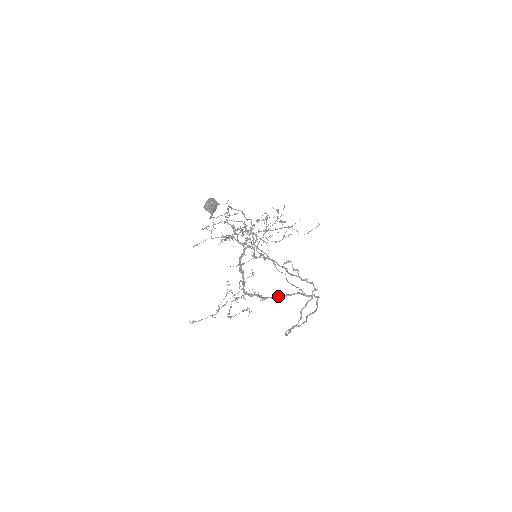
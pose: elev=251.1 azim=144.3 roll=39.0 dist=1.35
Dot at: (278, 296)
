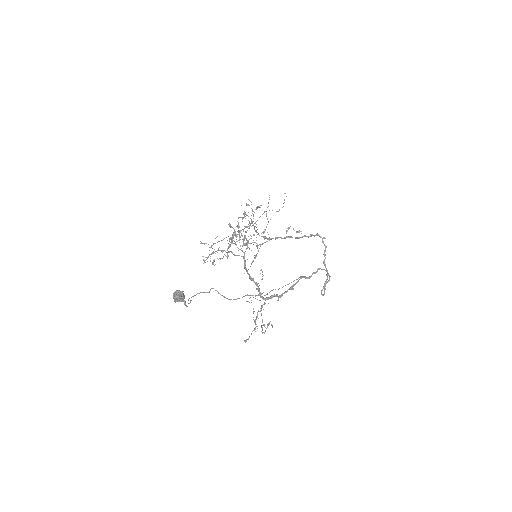
Dot at: (288, 289)
